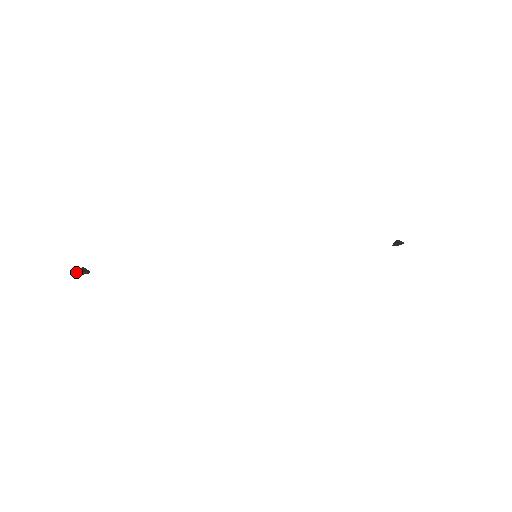
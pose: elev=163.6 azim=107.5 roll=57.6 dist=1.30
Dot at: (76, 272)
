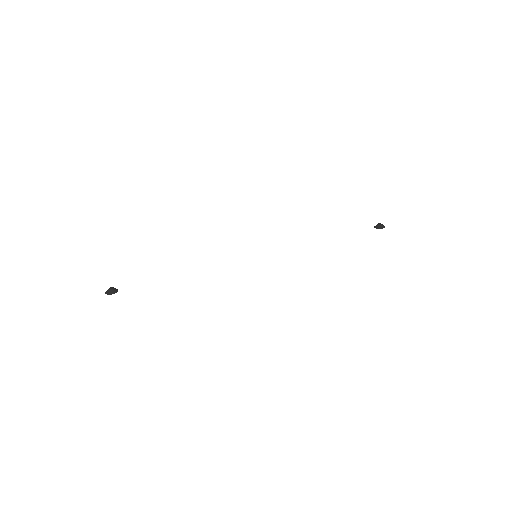
Dot at: (107, 294)
